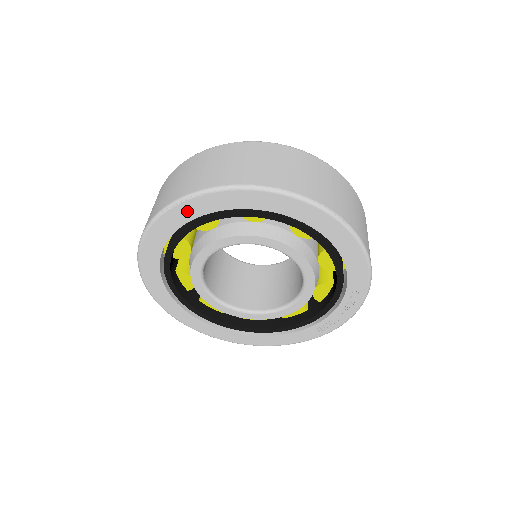
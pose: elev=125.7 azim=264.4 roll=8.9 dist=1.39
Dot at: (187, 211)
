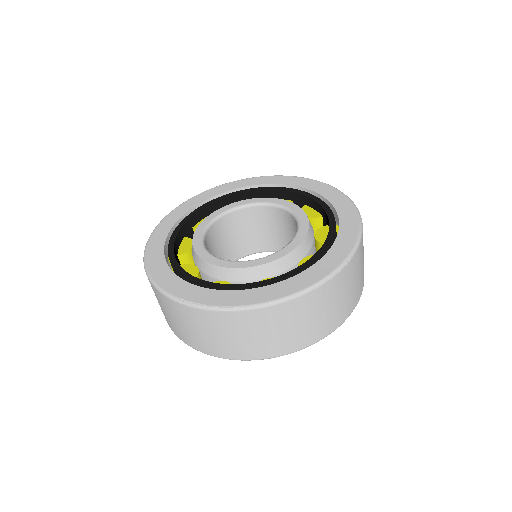
Dot at: occluded
